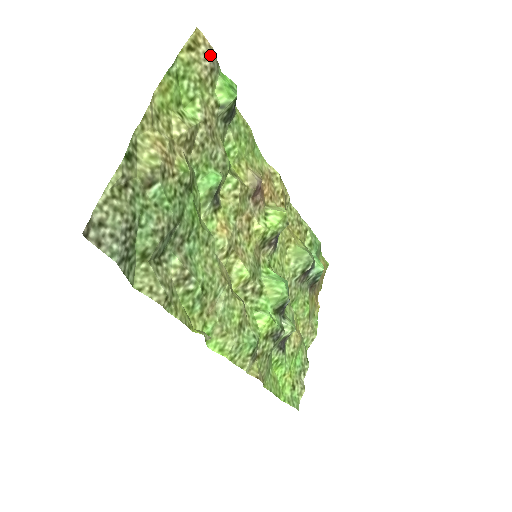
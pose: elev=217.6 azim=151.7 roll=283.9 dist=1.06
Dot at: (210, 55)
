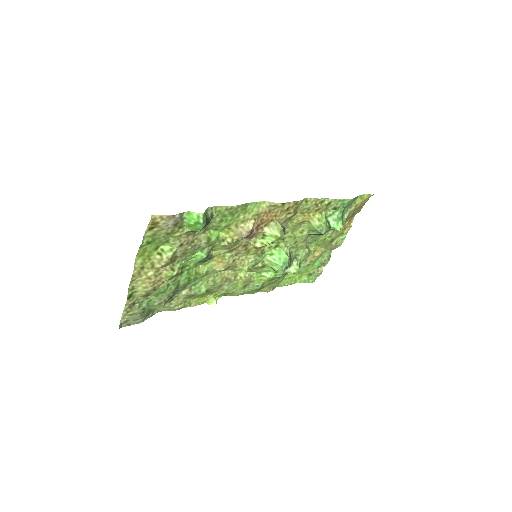
Dot at: (170, 221)
